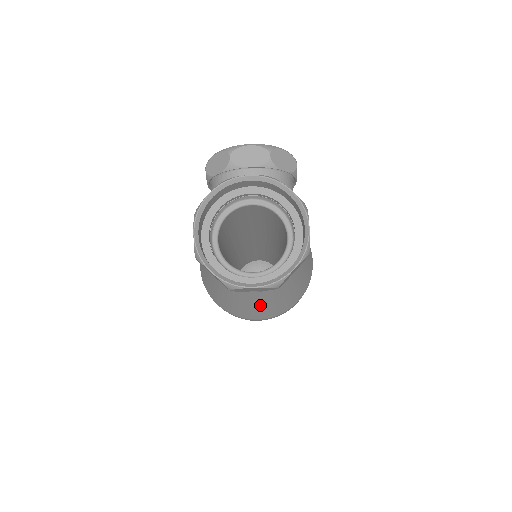
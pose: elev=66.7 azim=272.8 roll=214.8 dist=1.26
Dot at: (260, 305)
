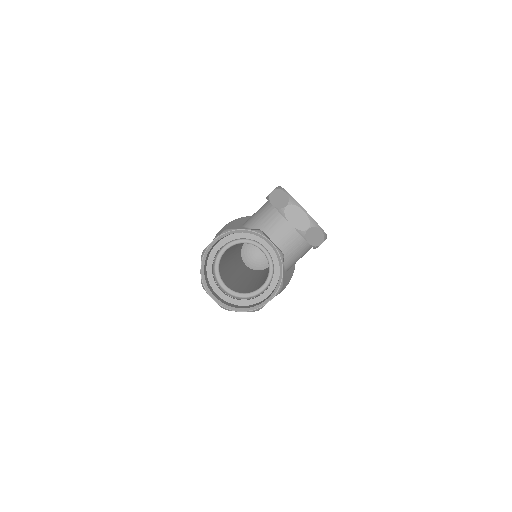
Dot at: occluded
